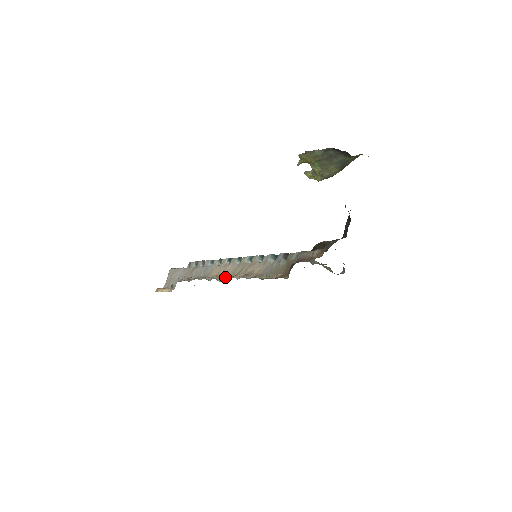
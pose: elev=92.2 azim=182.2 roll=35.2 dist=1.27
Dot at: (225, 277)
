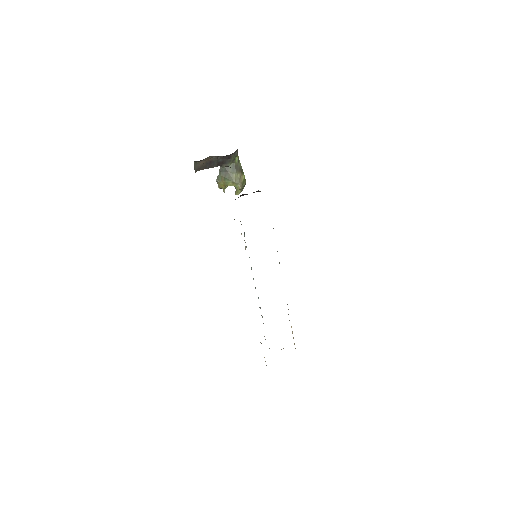
Dot at: occluded
